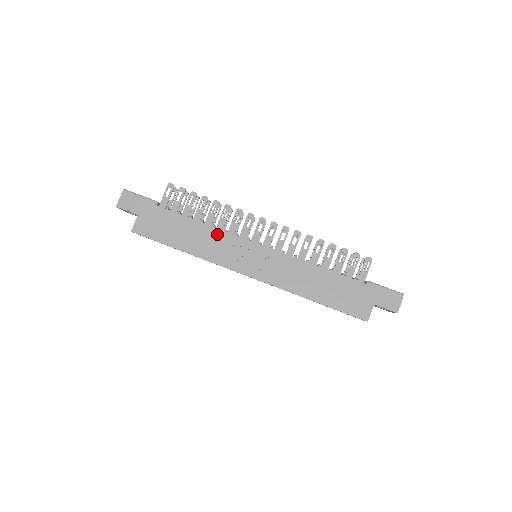
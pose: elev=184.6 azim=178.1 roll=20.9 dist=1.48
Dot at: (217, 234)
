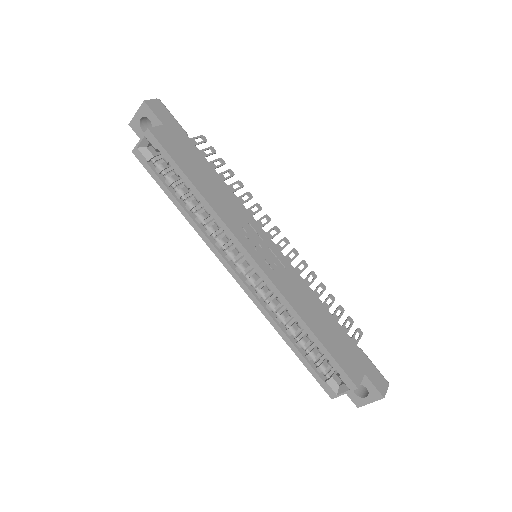
Dot at: (236, 202)
